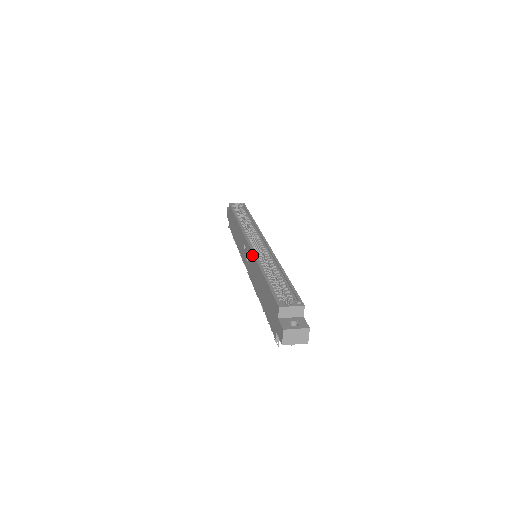
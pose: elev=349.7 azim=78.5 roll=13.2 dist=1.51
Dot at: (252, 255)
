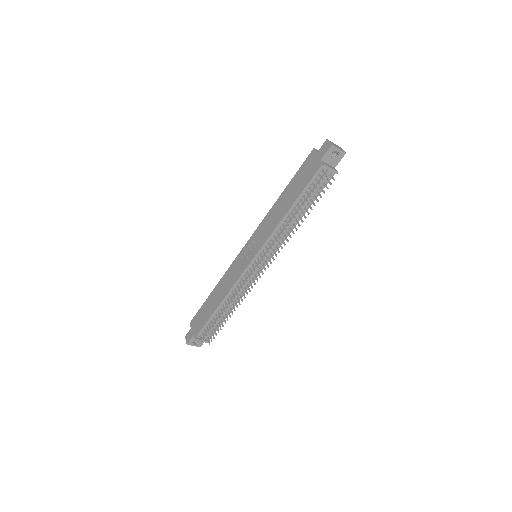
Dot at: (260, 226)
